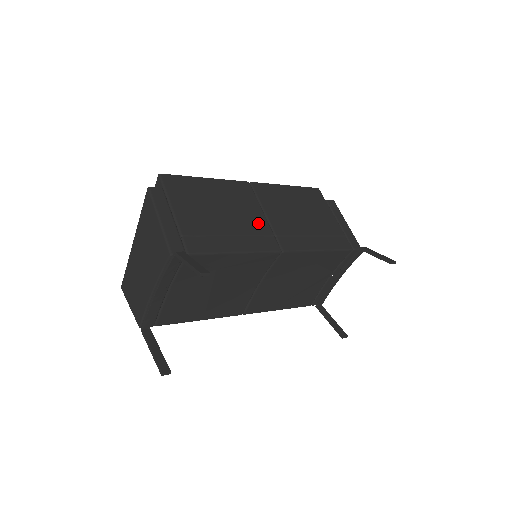
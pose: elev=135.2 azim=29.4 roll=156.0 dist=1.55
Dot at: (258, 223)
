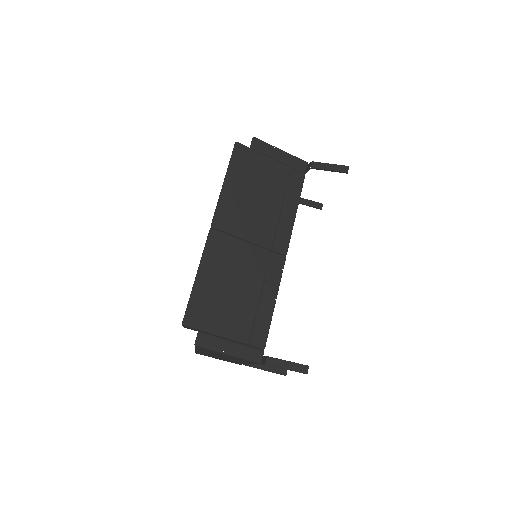
Dot at: (256, 258)
